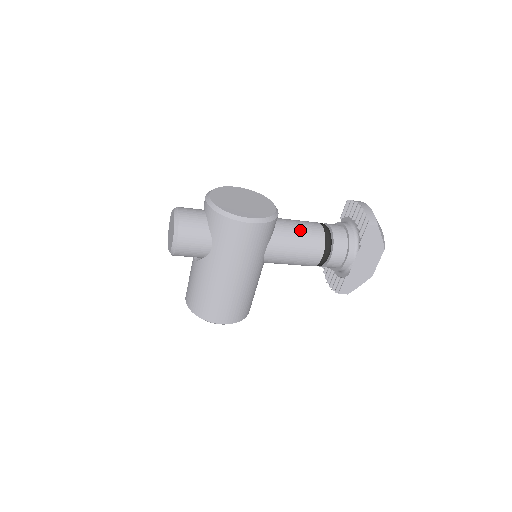
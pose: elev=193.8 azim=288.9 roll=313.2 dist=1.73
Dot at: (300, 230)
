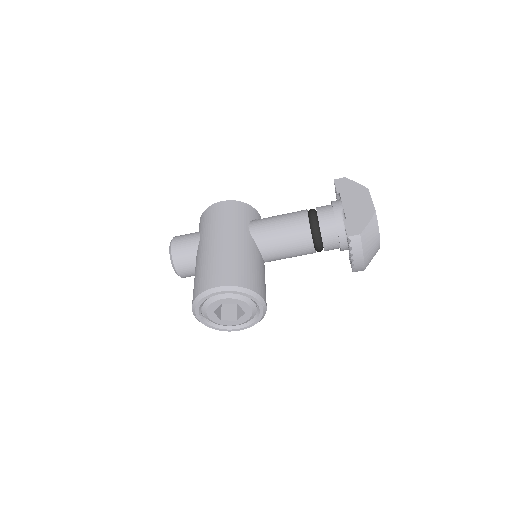
Dot at: occluded
